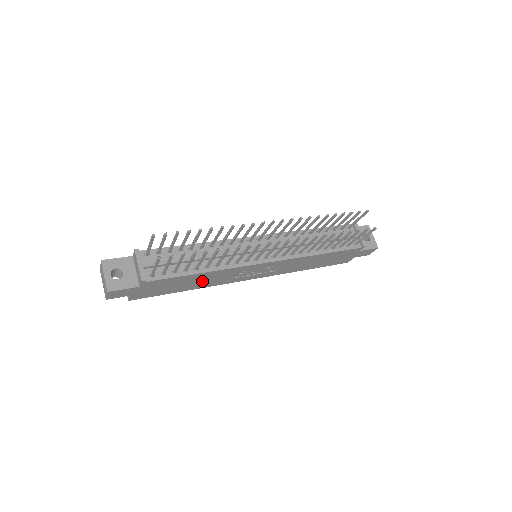
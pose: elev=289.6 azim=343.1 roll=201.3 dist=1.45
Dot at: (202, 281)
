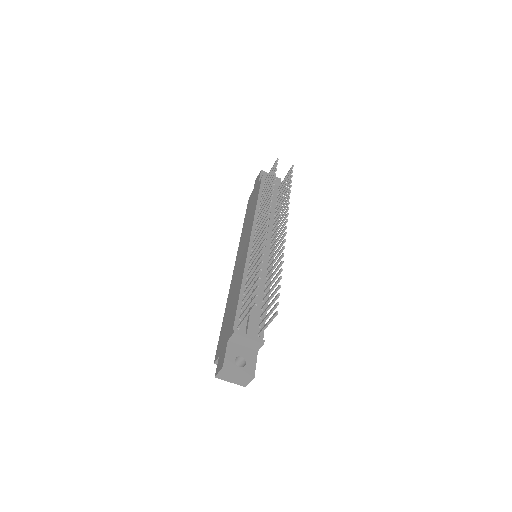
Dot at: occluded
